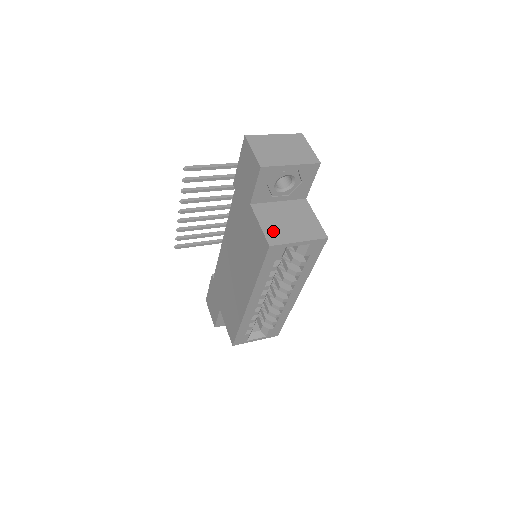
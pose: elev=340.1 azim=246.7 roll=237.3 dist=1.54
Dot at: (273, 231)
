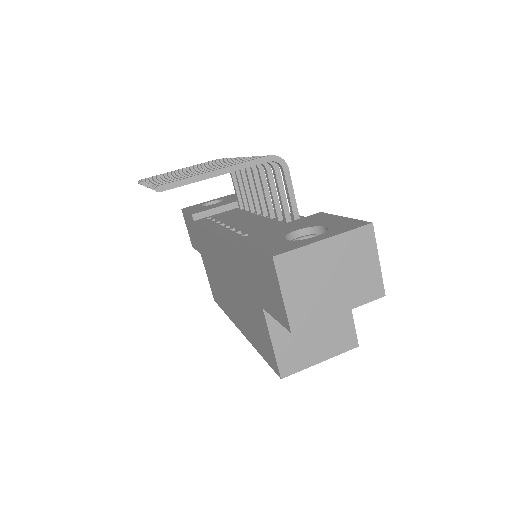
Dot at: (289, 352)
